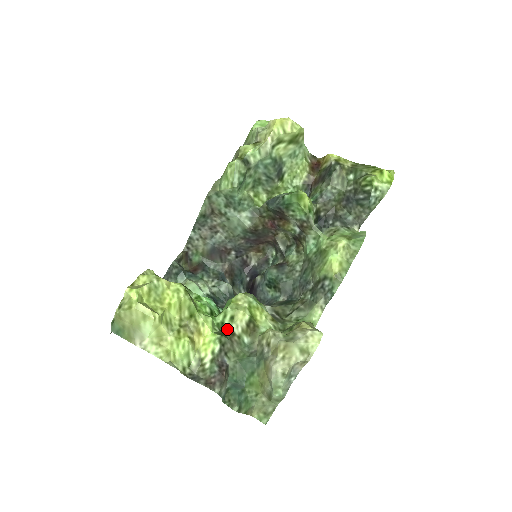
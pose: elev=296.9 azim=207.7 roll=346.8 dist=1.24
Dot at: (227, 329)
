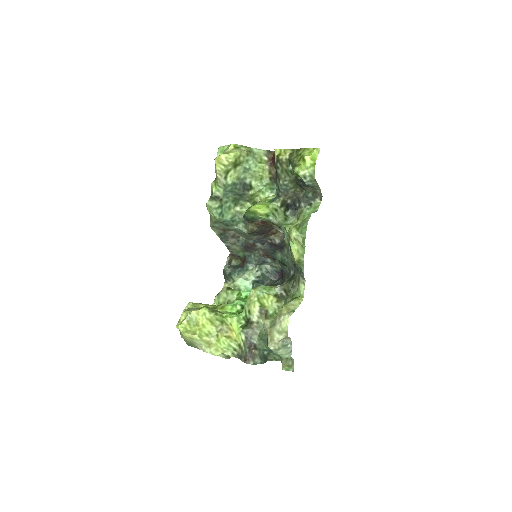
Dot at: (248, 320)
